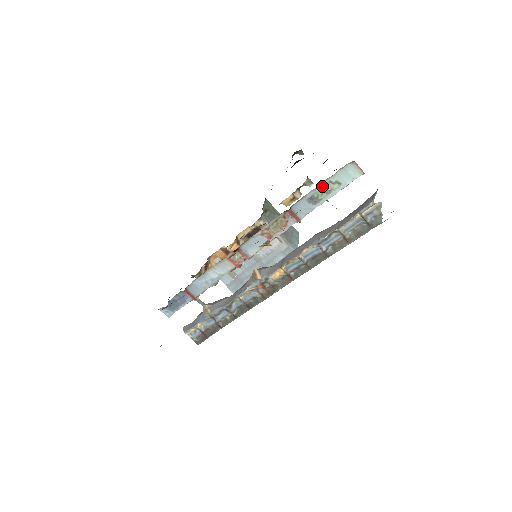
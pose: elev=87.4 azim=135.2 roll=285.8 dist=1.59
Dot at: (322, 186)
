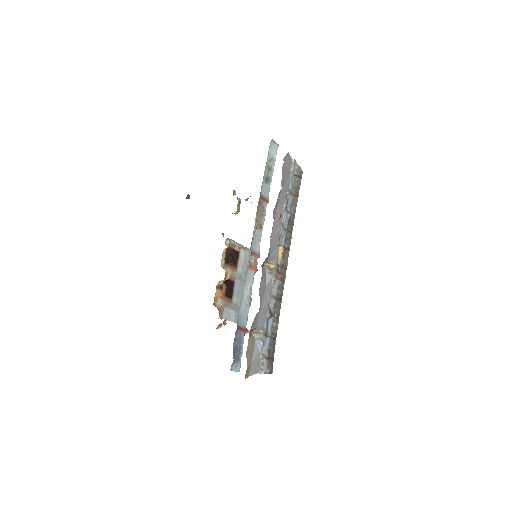
Dot at: (266, 166)
